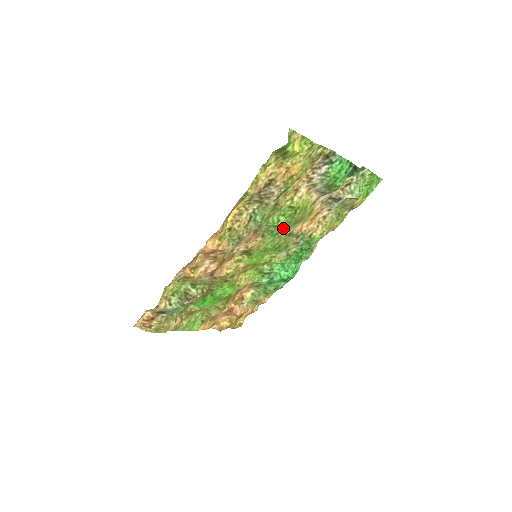
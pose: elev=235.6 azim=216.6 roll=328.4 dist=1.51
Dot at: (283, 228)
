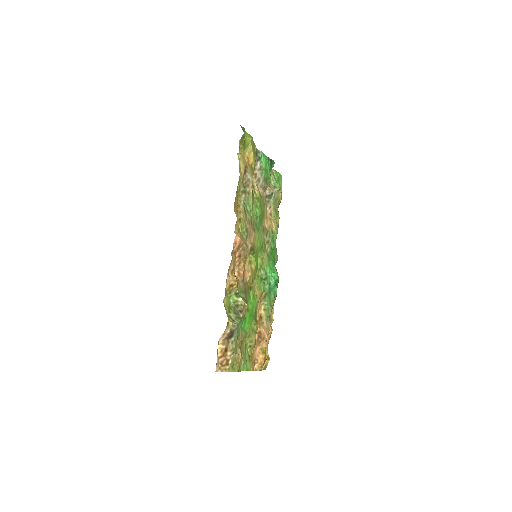
Dot at: (260, 222)
